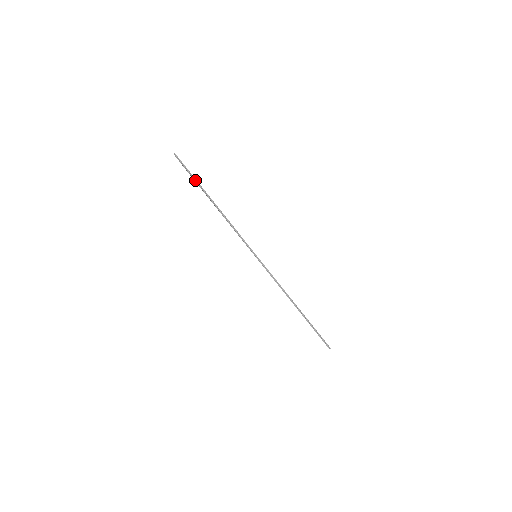
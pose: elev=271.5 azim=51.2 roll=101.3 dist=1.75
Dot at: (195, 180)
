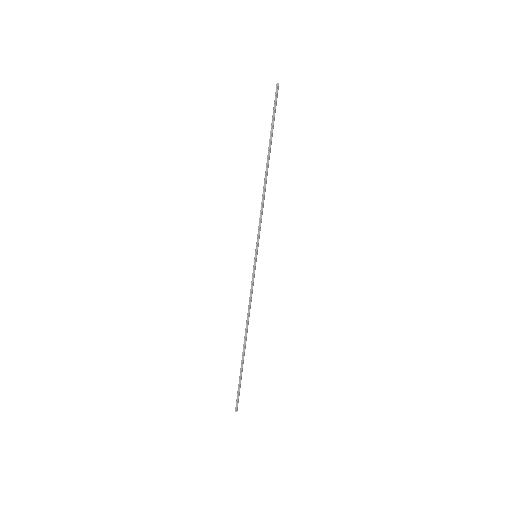
Dot at: (272, 128)
